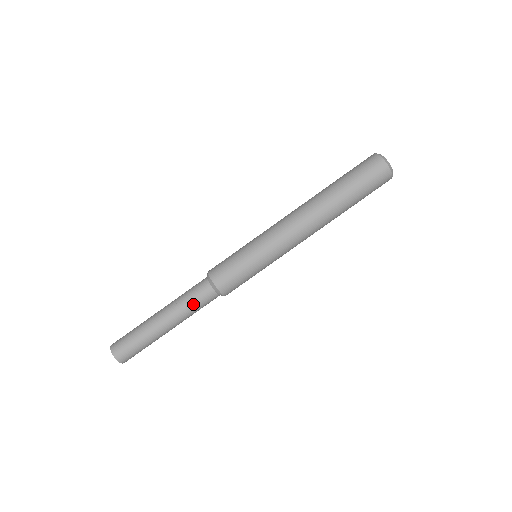
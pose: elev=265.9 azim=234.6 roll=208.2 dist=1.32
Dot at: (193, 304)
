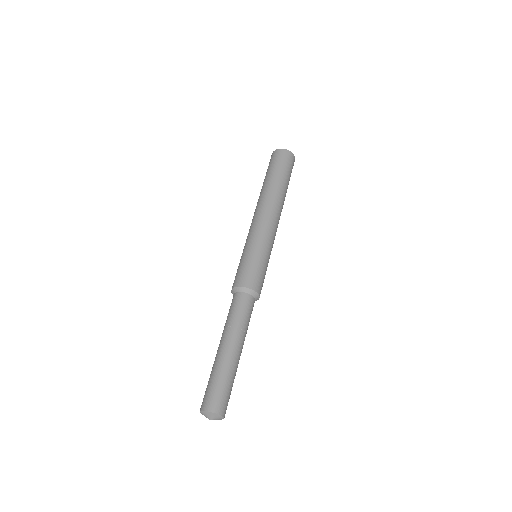
Dot at: (231, 314)
